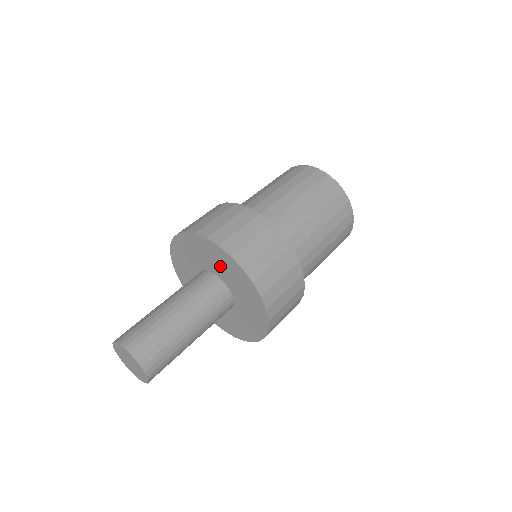
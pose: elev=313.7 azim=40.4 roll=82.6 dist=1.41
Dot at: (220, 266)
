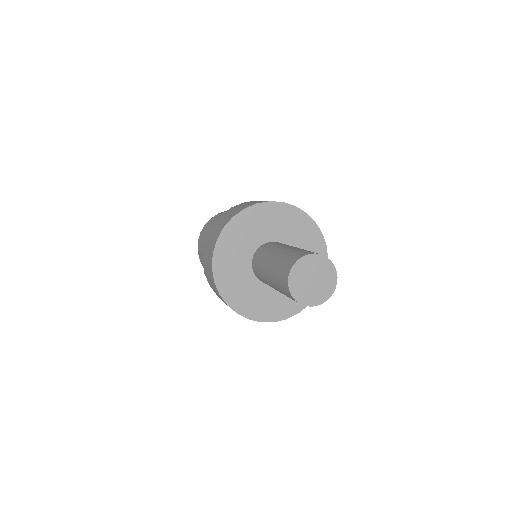
Dot at: (274, 225)
